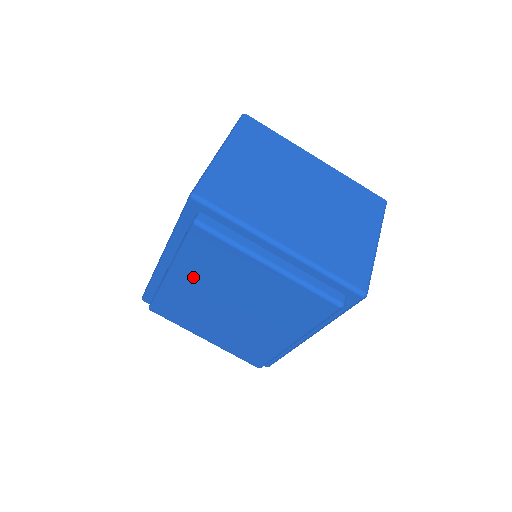
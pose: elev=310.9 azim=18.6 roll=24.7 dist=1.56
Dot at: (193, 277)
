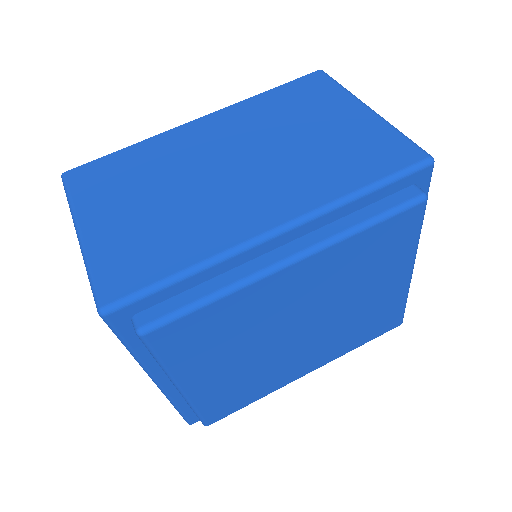
Dot at: (321, 275)
